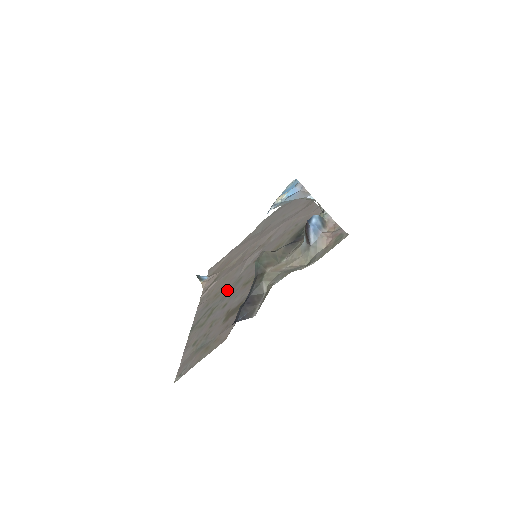
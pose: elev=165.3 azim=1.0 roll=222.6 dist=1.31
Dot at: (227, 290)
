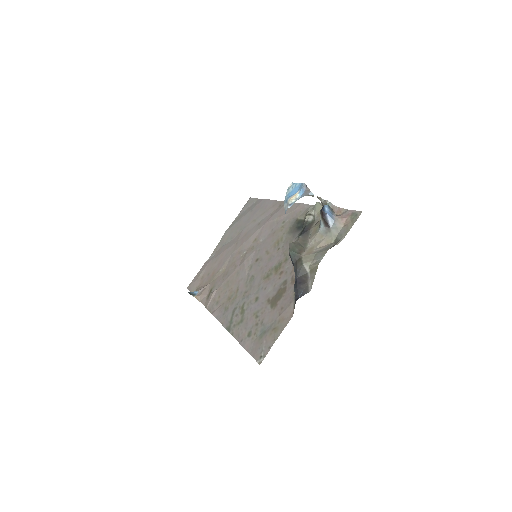
Dot at: (243, 290)
